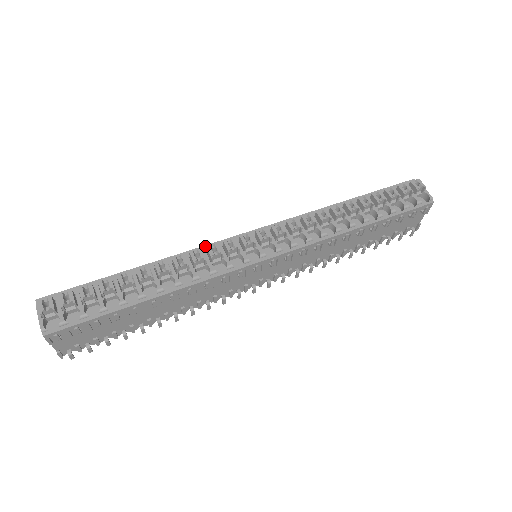
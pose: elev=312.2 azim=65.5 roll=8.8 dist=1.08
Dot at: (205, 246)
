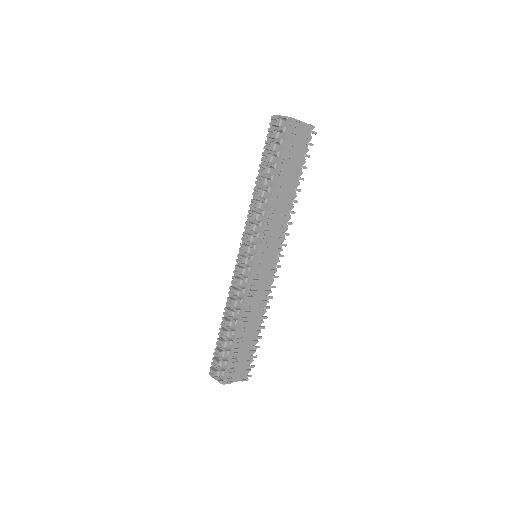
Dot at: occluded
